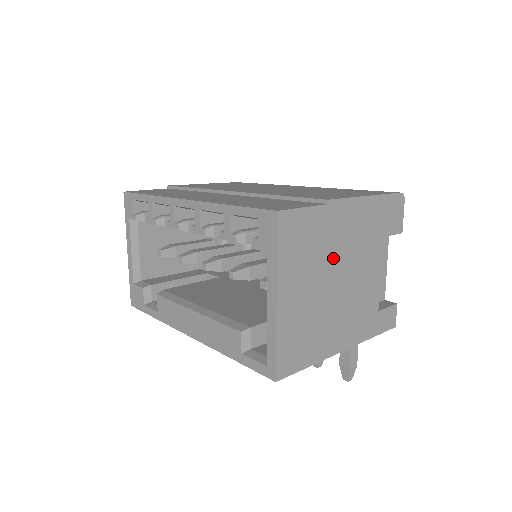
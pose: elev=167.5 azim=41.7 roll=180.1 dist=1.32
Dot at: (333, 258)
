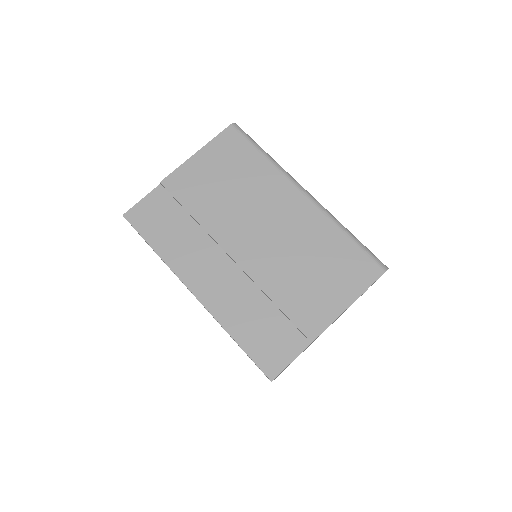
Dot at: occluded
